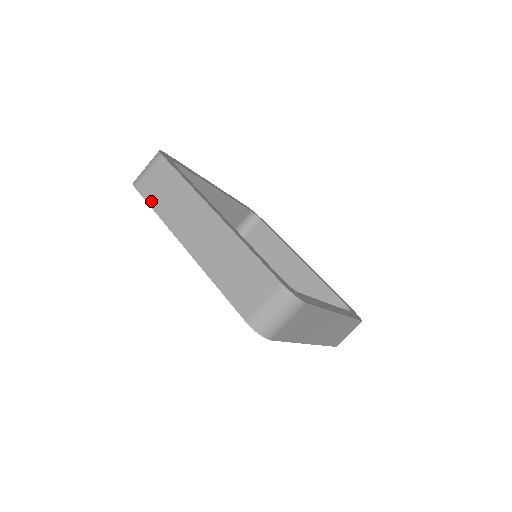
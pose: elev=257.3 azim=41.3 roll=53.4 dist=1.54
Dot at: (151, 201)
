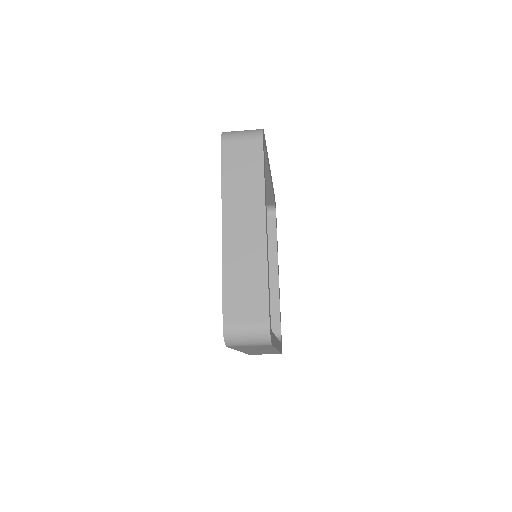
Dot at: occluded
